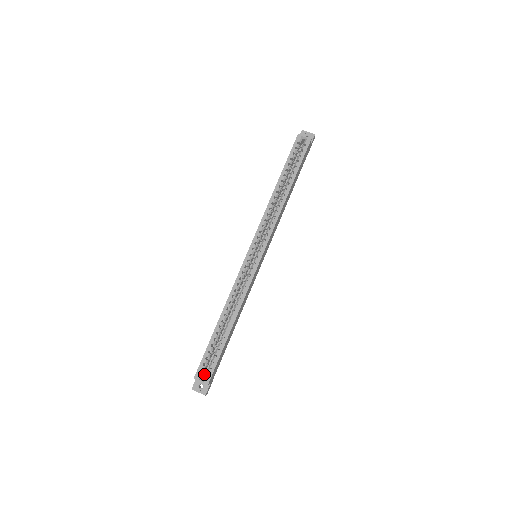
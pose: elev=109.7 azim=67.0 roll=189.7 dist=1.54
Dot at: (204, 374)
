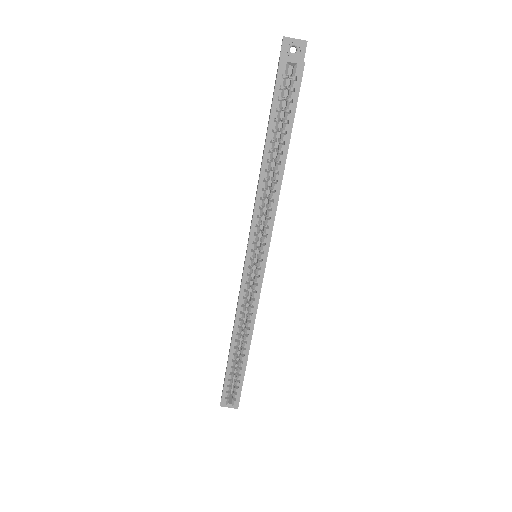
Dot at: occluded
